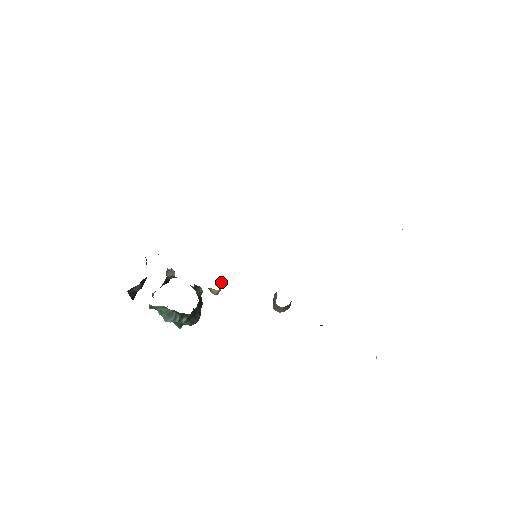
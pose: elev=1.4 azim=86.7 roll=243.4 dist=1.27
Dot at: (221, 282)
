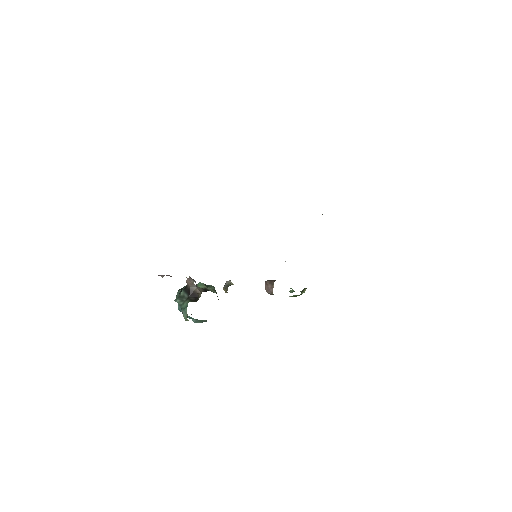
Dot at: occluded
